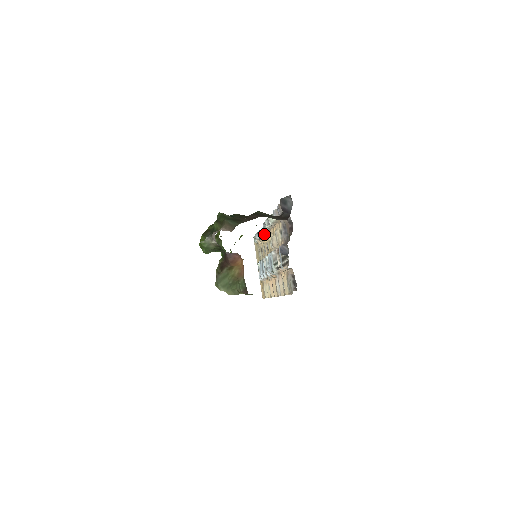
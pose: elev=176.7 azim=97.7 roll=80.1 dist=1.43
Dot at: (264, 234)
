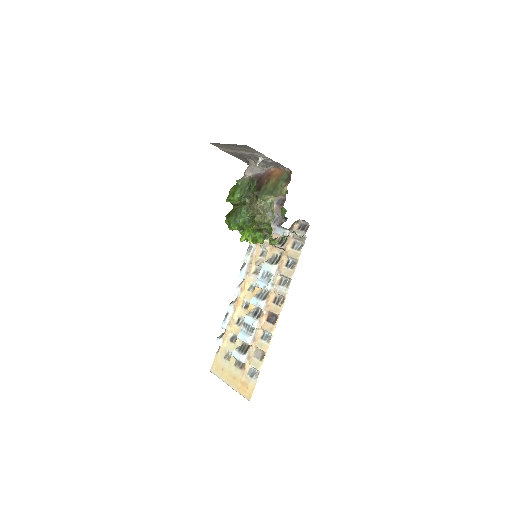
Dot at: (239, 294)
